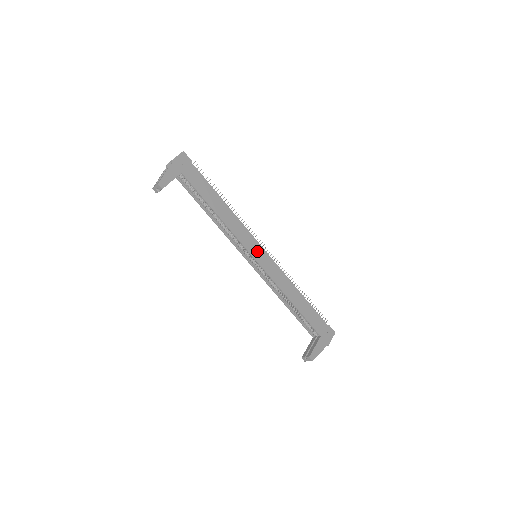
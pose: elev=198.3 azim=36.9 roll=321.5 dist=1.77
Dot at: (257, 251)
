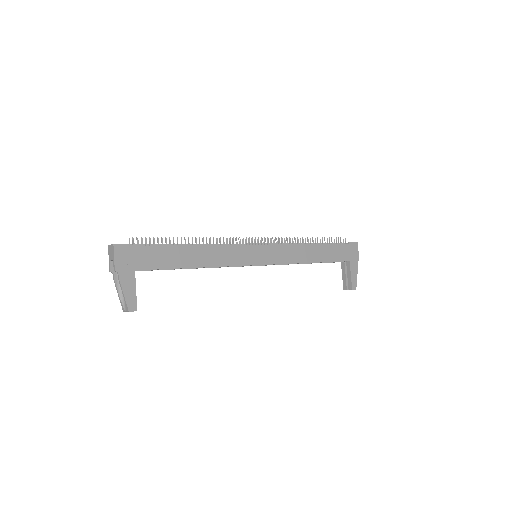
Dot at: (256, 255)
